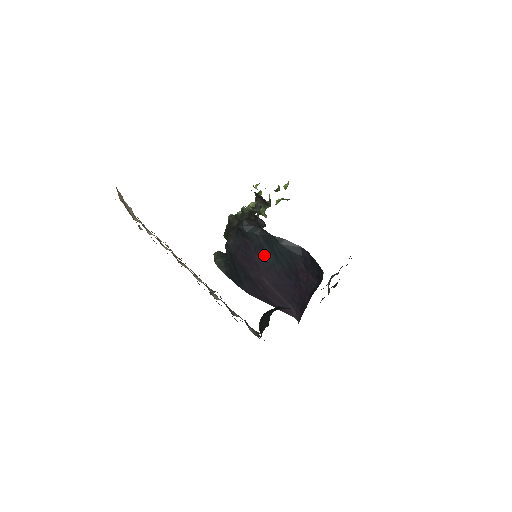
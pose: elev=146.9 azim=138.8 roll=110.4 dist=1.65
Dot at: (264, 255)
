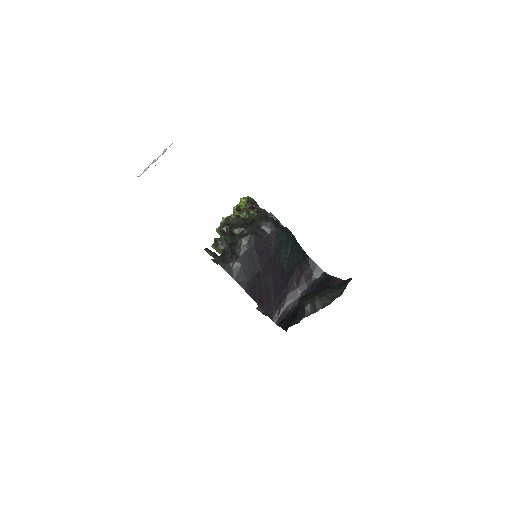
Dot at: (280, 252)
